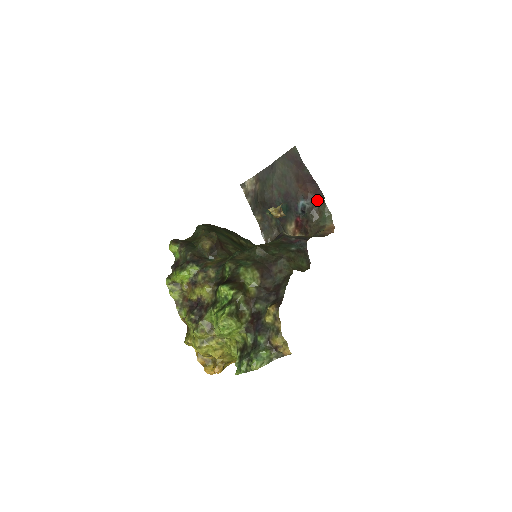
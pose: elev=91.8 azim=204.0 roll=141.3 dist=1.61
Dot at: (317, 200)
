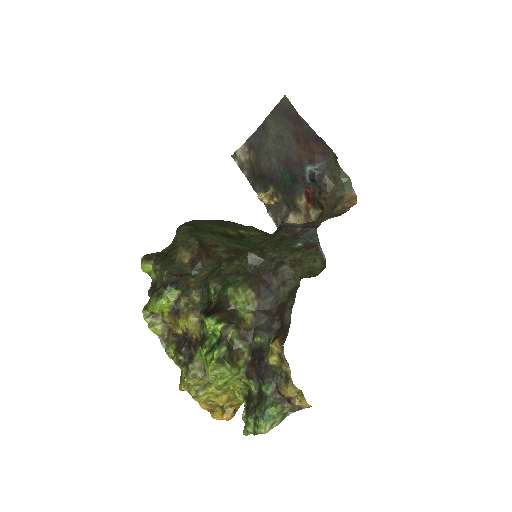
Dot at: (328, 162)
